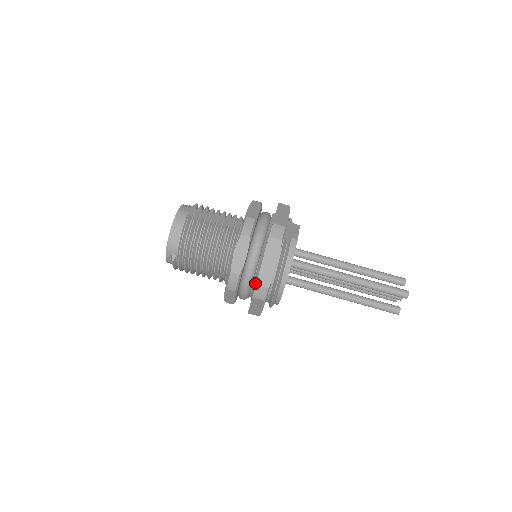
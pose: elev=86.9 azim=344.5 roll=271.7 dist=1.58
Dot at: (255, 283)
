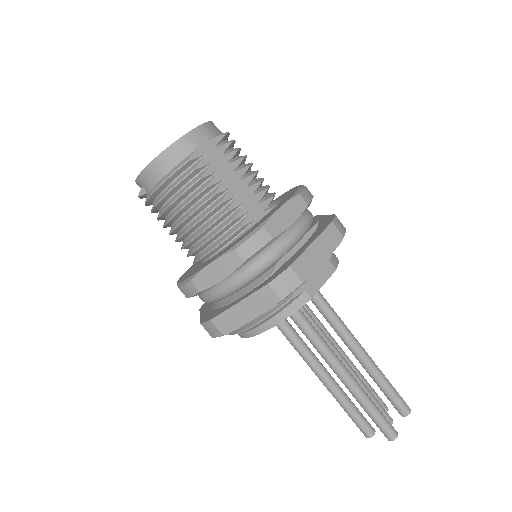
Dot at: (218, 307)
